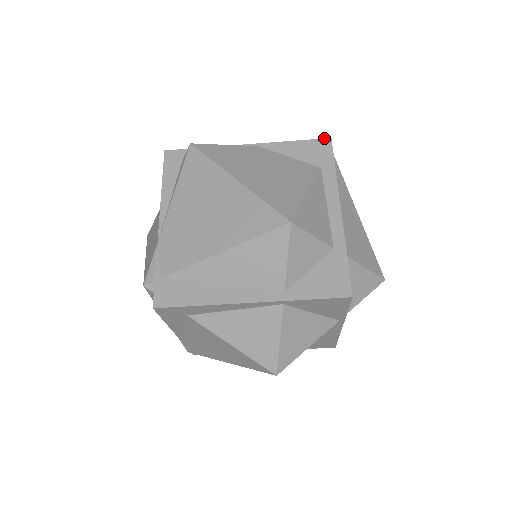
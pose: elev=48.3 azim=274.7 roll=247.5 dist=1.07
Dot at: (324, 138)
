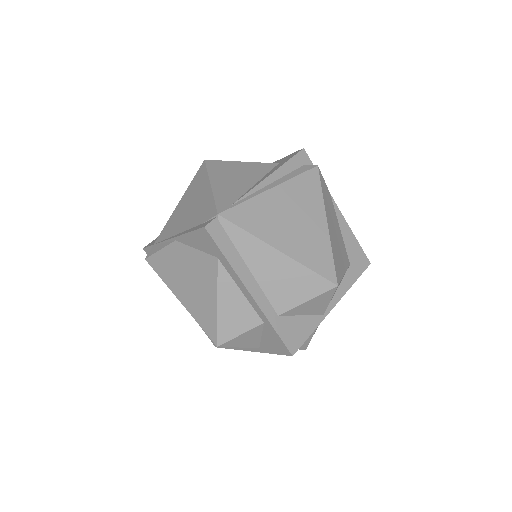
Dot at: (200, 228)
